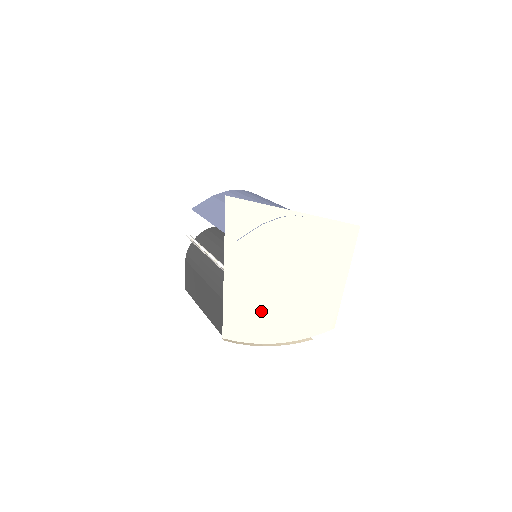
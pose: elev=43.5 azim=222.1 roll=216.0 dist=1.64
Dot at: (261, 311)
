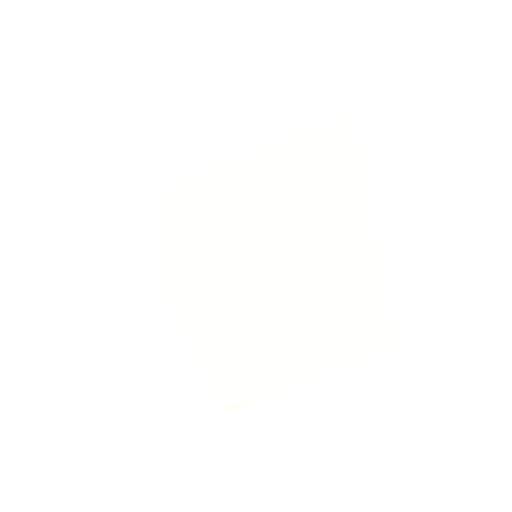
Dot at: (219, 242)
